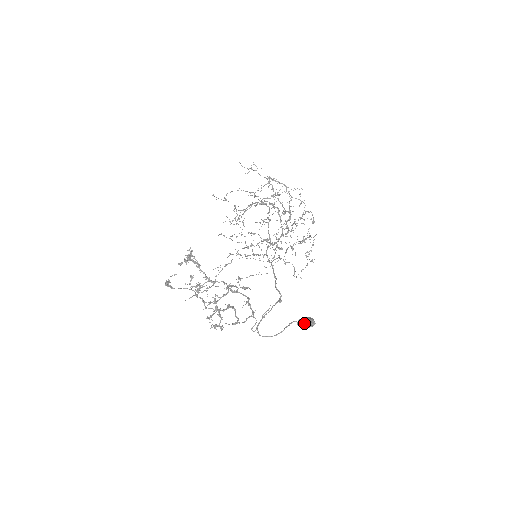
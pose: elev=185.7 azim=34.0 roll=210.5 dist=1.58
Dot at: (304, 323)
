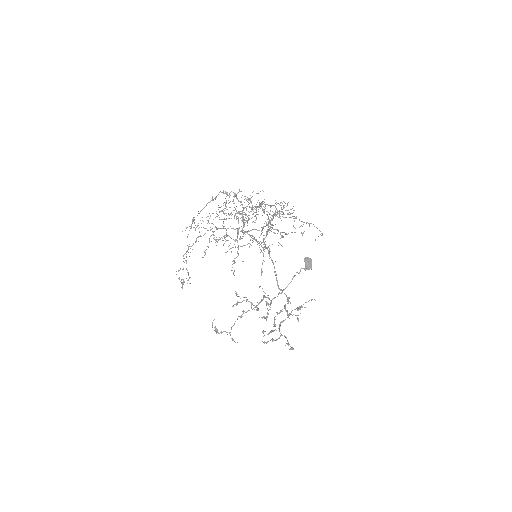
Dot at: (310, 268)
